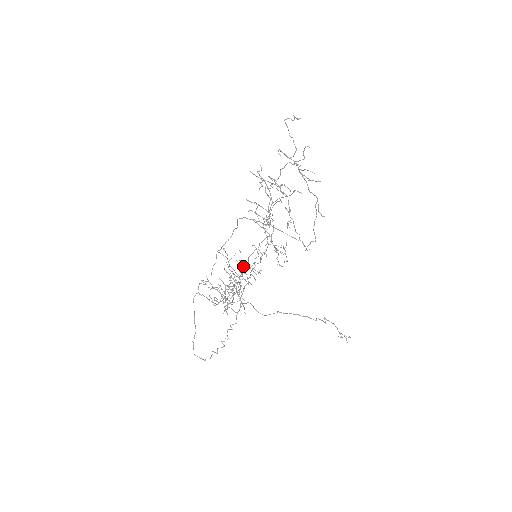
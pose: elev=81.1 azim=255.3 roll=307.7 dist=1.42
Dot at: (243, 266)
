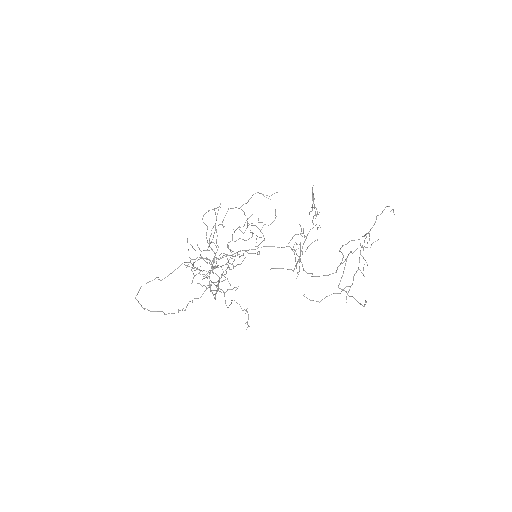
Dot at: occluded
